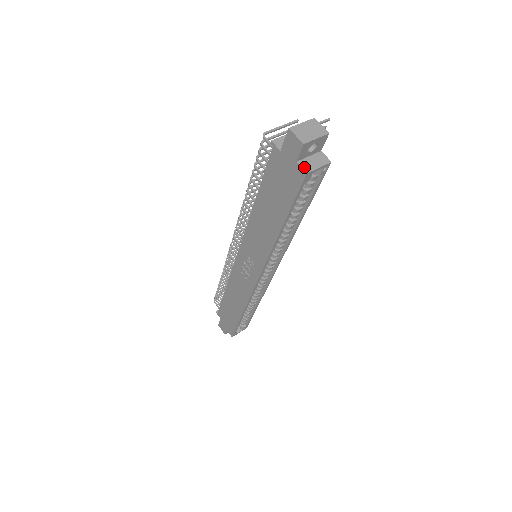
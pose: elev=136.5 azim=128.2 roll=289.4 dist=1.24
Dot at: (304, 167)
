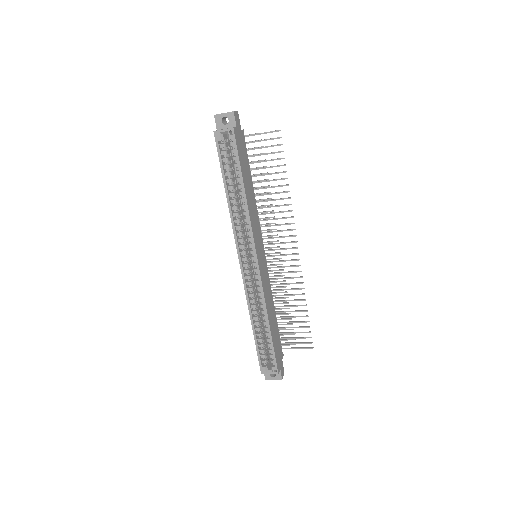
Dot at: (217, 130)
